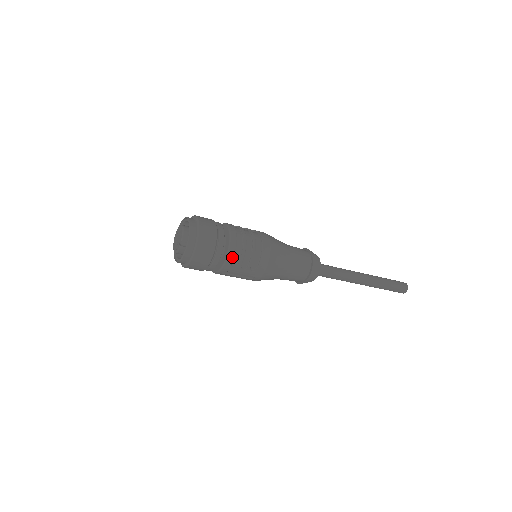
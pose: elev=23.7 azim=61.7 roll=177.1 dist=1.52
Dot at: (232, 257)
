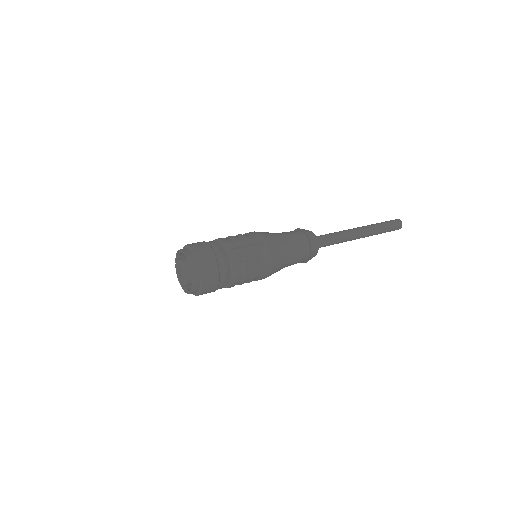
Dot at: occluded
